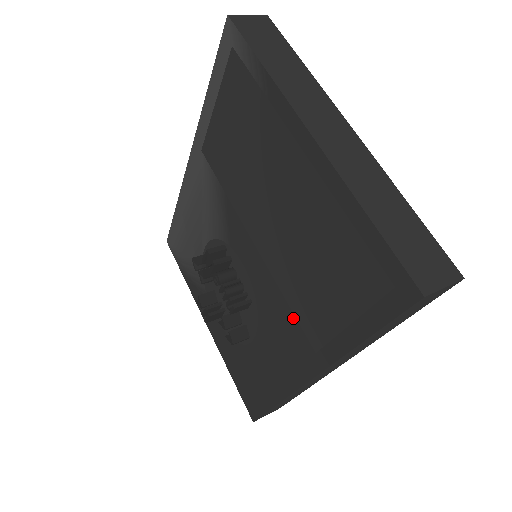
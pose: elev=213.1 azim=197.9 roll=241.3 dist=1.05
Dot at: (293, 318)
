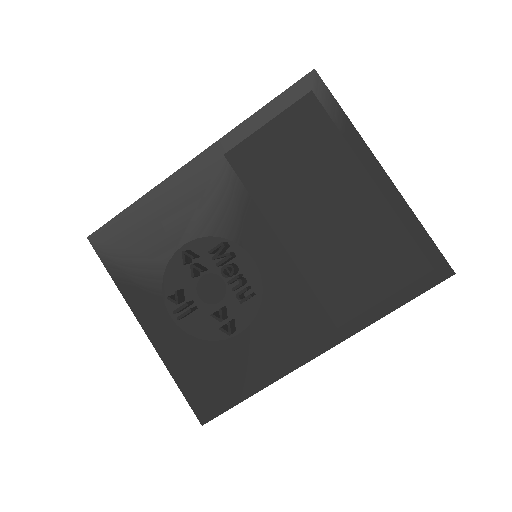
Dot at: (316, 302)
